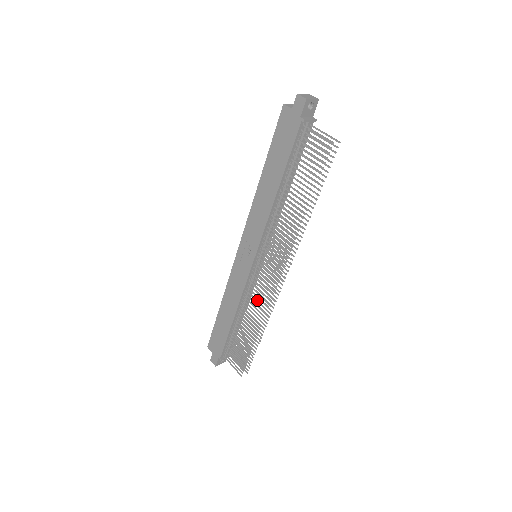
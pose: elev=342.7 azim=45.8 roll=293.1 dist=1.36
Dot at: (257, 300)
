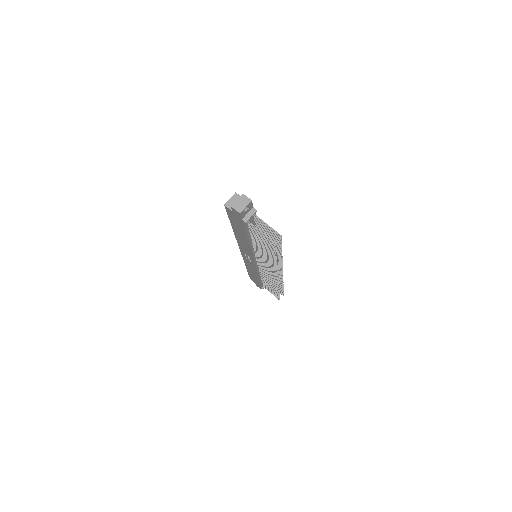
Dot at: (269, 278)
